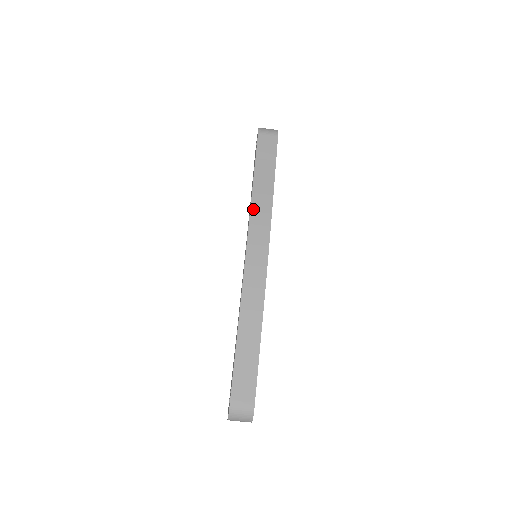
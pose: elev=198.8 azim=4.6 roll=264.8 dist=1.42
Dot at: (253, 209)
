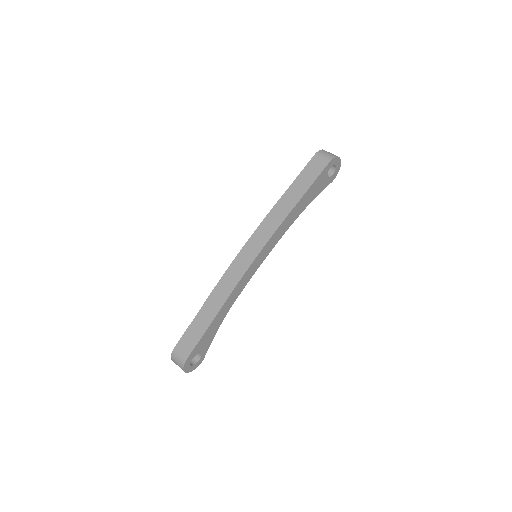
Dot at: (268, 217)
